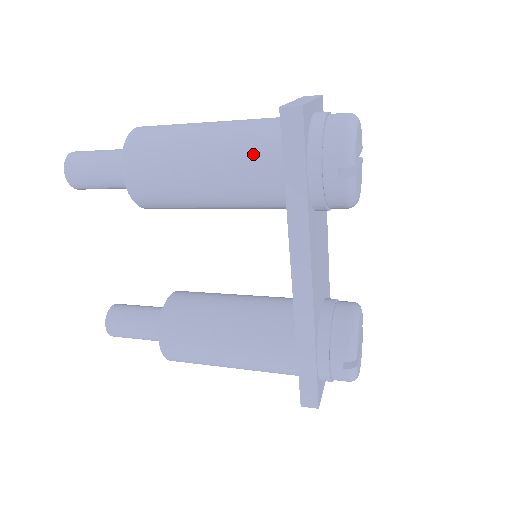
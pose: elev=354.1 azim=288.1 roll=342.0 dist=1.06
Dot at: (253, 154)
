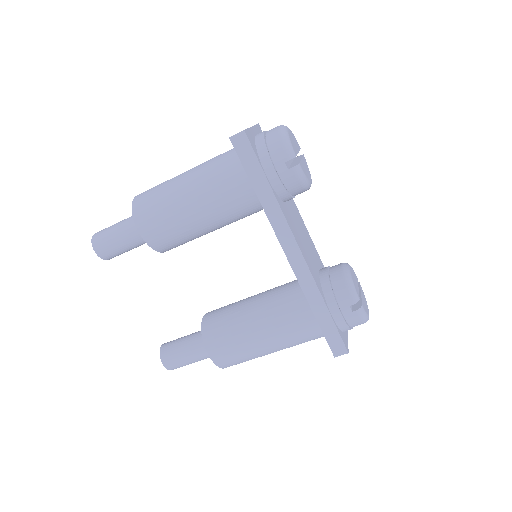
Dot at: (224, 177)
